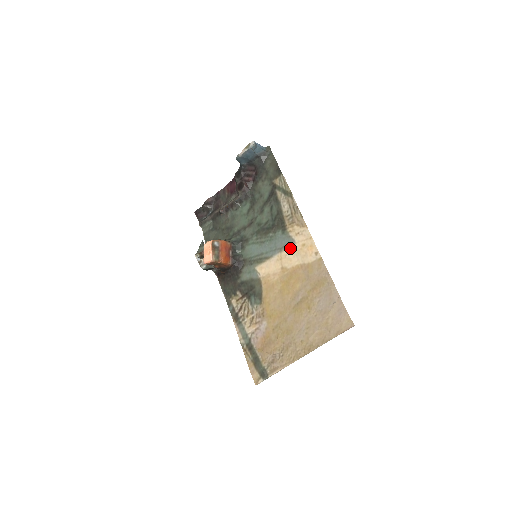
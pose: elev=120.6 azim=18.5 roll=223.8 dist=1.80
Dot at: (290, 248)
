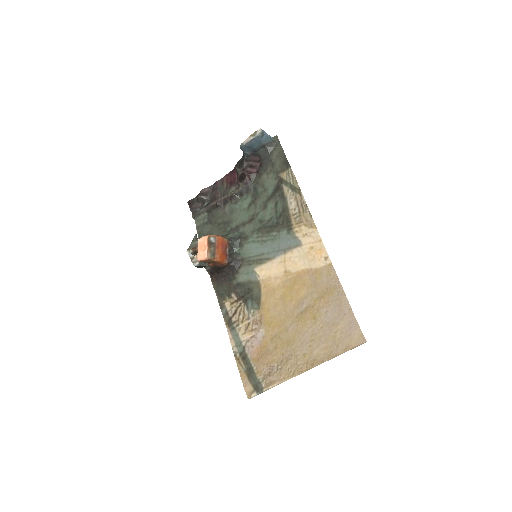
Dot at: (296, 250)
